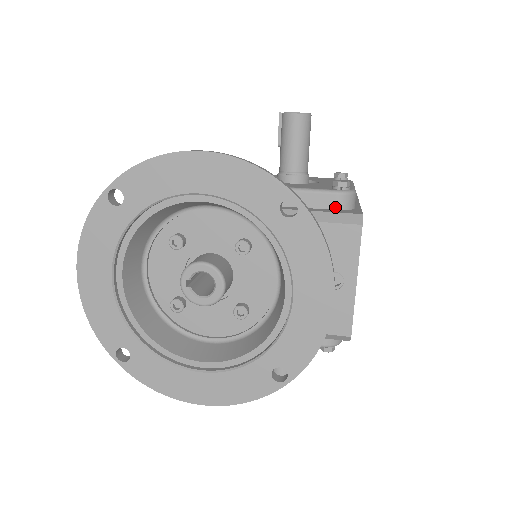
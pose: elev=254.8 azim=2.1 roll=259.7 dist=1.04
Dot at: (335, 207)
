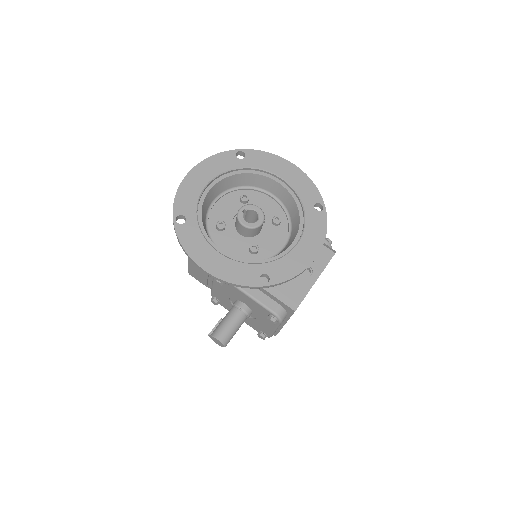
Dot at: occluded
